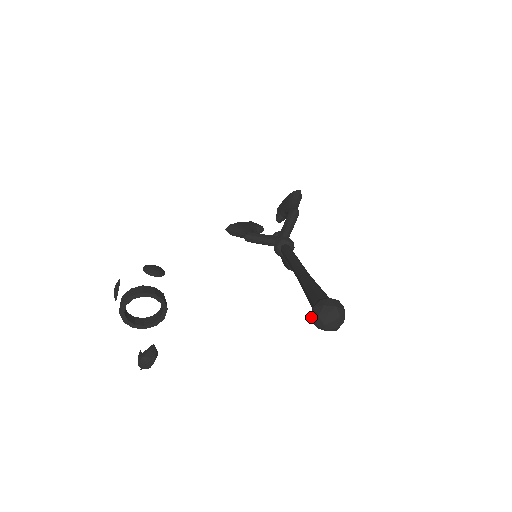
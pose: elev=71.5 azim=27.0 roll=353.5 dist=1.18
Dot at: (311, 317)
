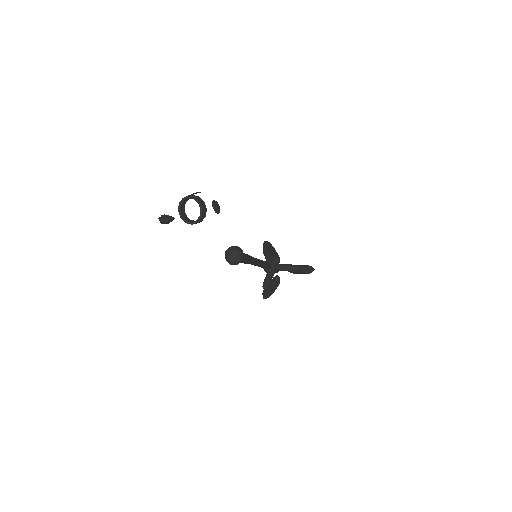
Dot at: (228, 248)
